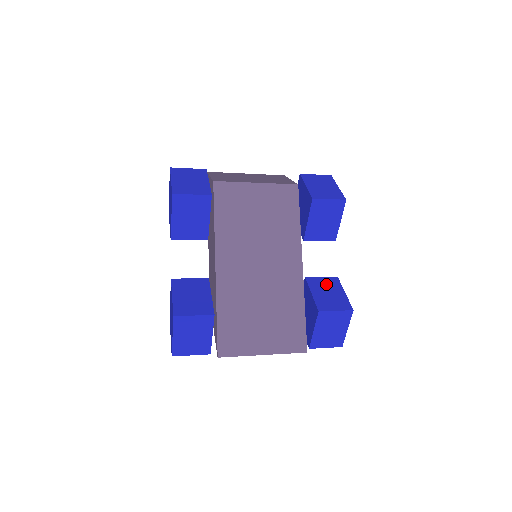
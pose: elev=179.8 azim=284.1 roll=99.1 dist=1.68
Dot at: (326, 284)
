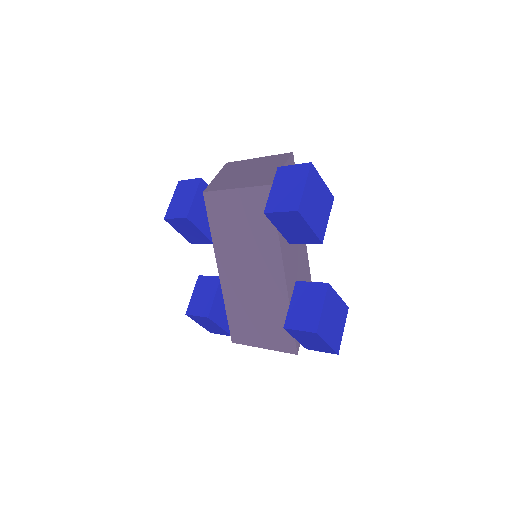
Dot at: (310, 293)
